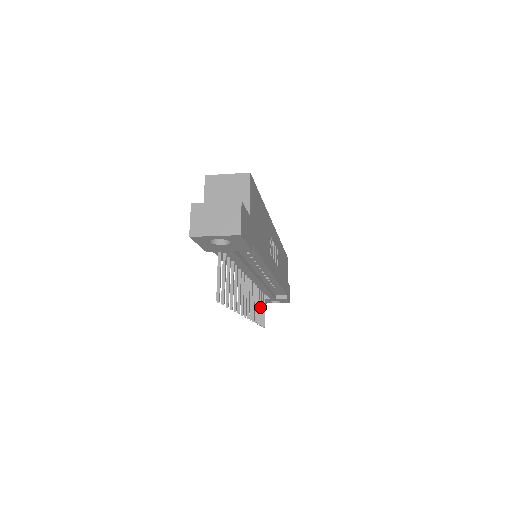
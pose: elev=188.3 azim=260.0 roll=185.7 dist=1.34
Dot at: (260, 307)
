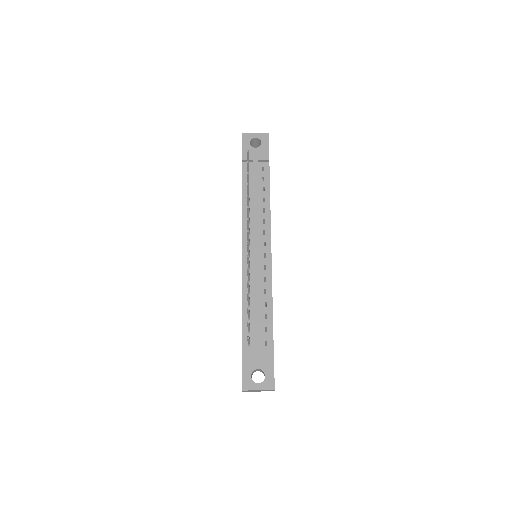
Dot at: occluded
